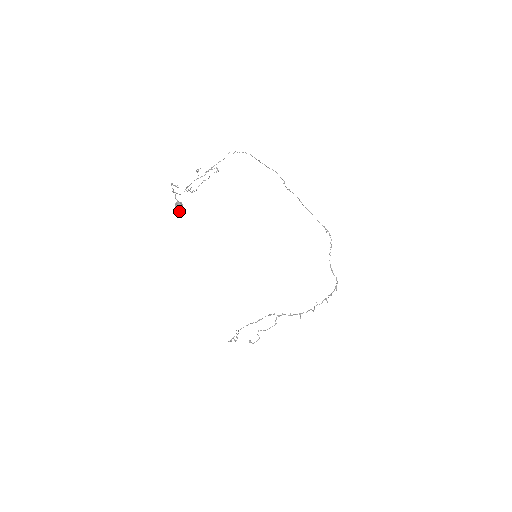
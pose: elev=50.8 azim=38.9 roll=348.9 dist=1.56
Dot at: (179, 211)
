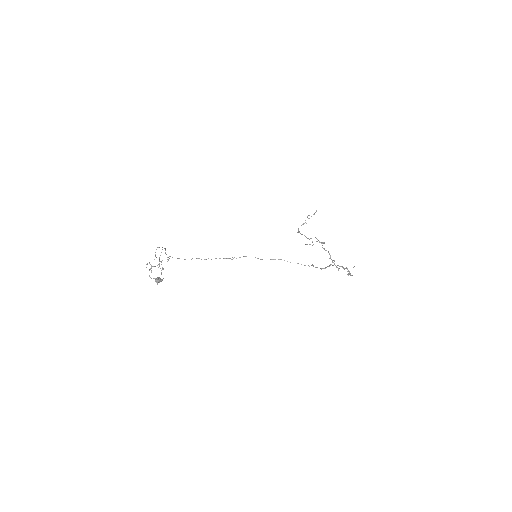
Dot at: (162, 279)
